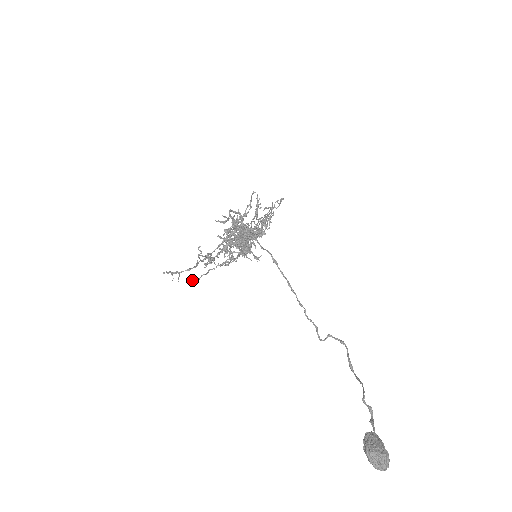
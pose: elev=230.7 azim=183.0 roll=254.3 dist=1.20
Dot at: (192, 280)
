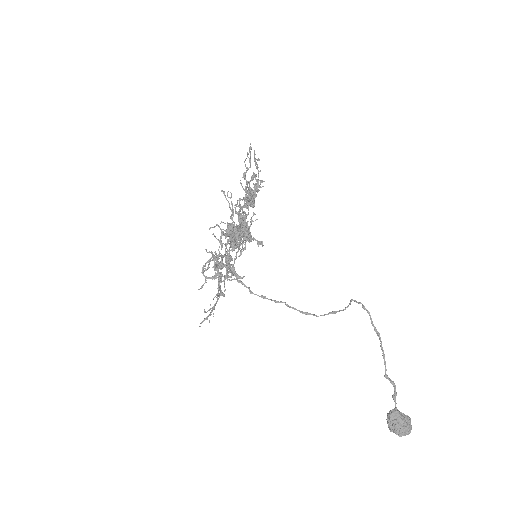
Dot at: occluded
